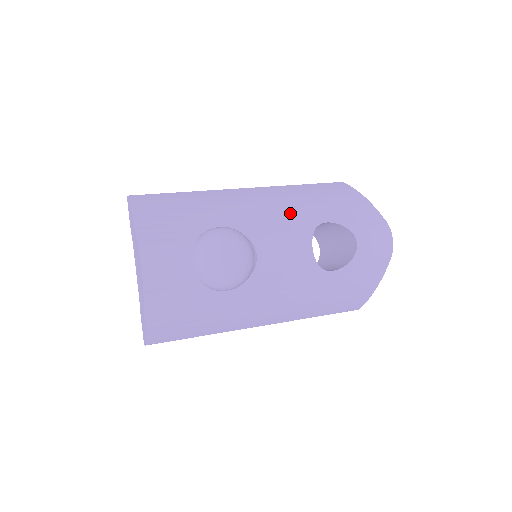
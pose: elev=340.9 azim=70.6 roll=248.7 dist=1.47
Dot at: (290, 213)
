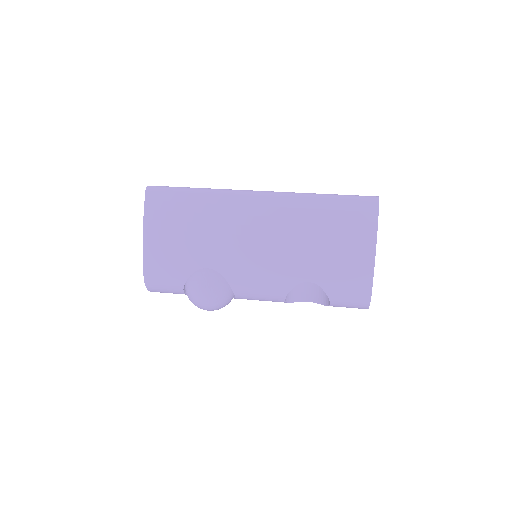
Dot at: (279, 262)
